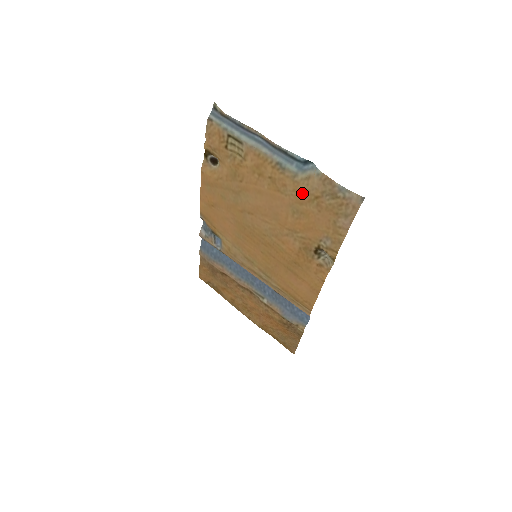
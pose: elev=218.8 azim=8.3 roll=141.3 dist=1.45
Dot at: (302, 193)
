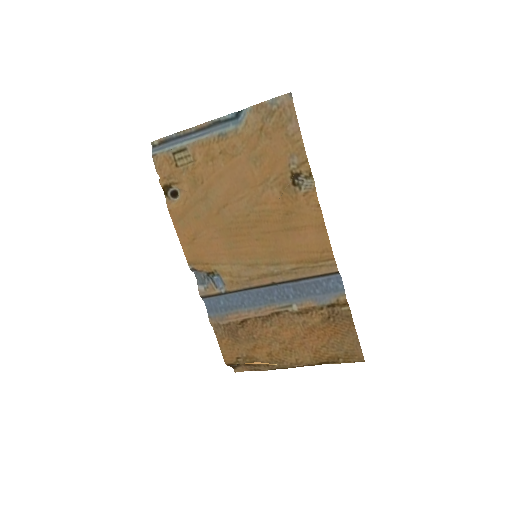
Dot at: (249, 138)
